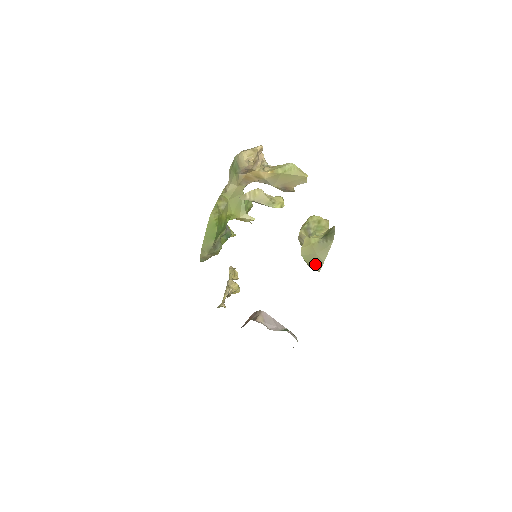
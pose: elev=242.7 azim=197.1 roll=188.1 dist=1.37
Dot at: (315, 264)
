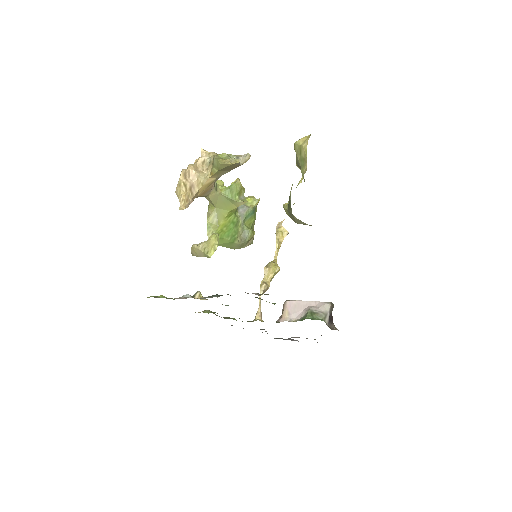
Dot at: occluded
